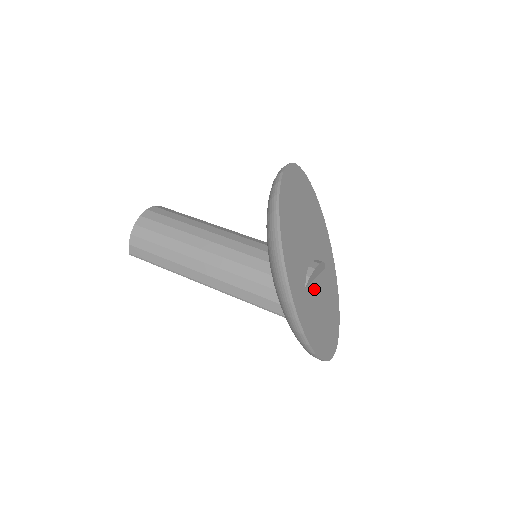
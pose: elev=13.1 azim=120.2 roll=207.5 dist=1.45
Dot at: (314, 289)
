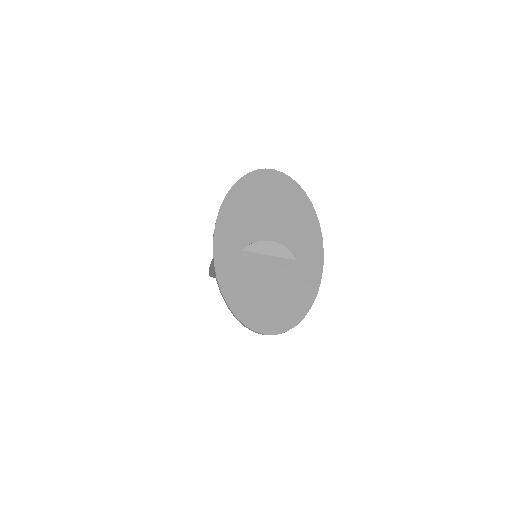
Dot at: (260, 261)
